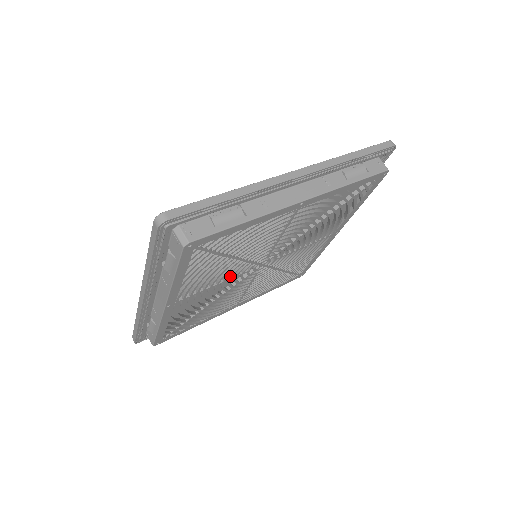
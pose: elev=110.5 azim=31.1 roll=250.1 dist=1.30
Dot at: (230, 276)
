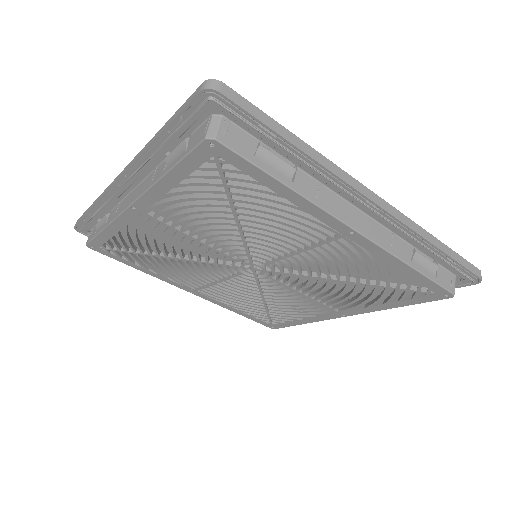
Dot at: (216, 245)
